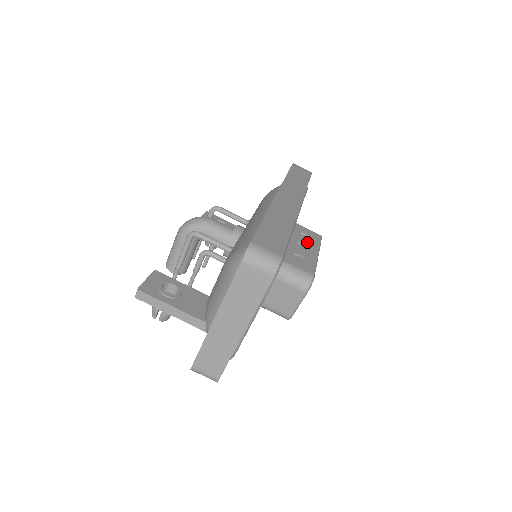
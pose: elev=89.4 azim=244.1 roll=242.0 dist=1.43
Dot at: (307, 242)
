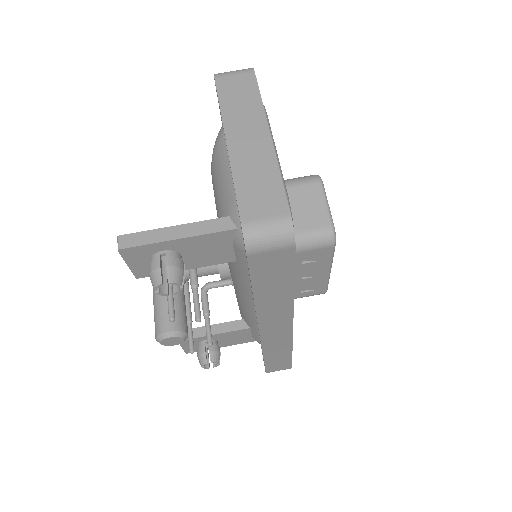
Dot at: occluded
